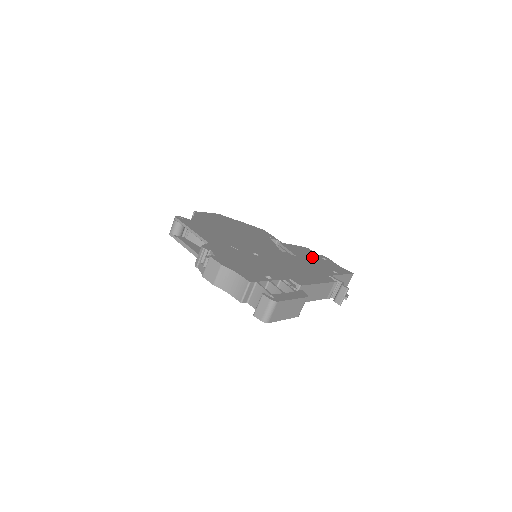
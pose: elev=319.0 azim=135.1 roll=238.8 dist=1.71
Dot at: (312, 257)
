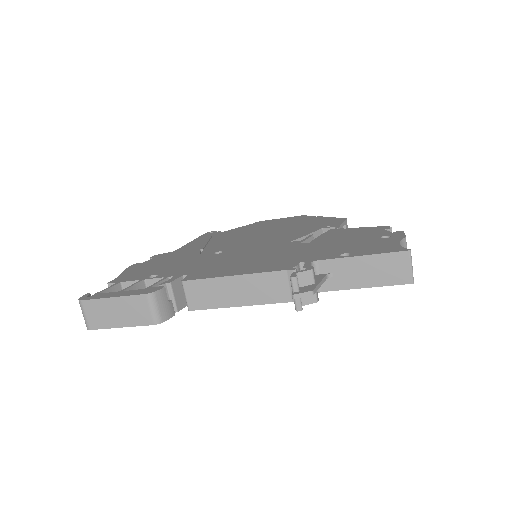
Dot at: (351, 239)
